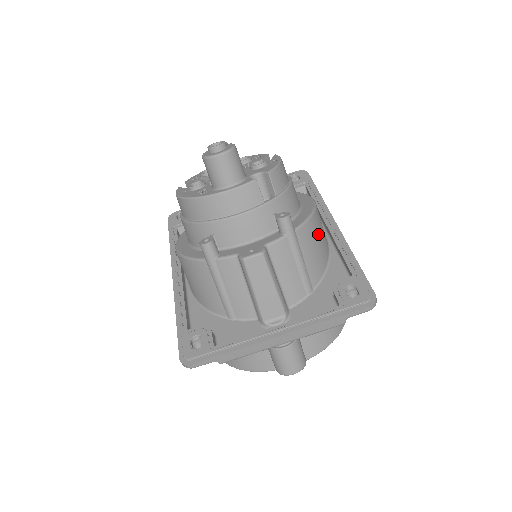
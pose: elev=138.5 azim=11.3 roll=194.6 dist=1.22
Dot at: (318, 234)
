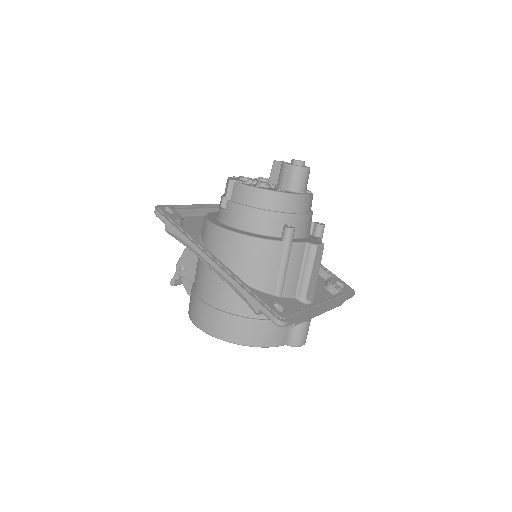
Dot at: occluded
